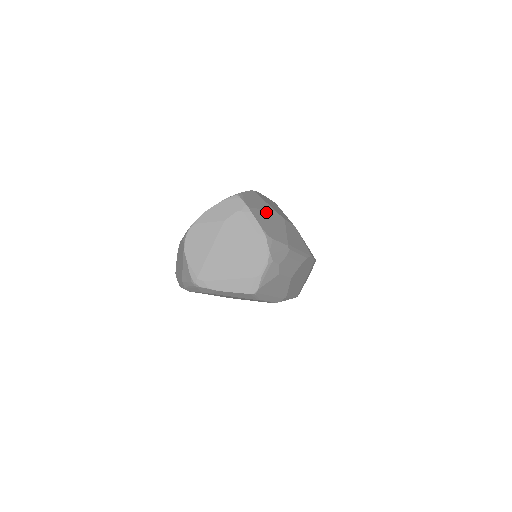
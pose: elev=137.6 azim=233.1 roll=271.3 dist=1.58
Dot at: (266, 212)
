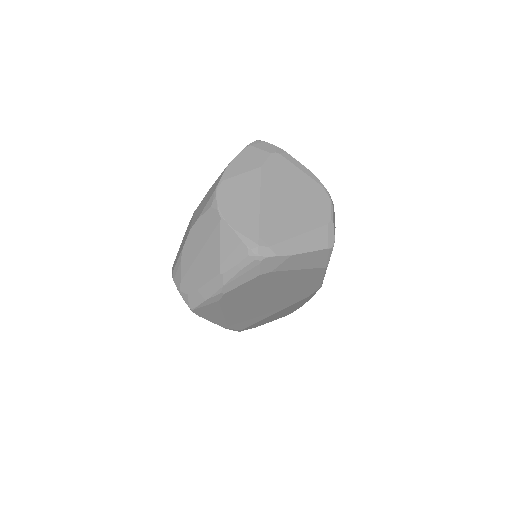
Dot at: occluded
